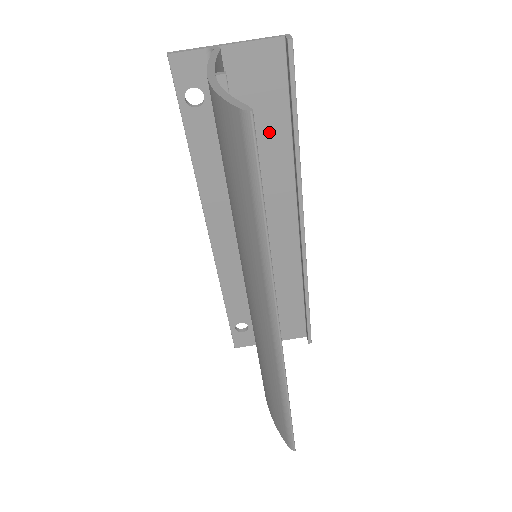
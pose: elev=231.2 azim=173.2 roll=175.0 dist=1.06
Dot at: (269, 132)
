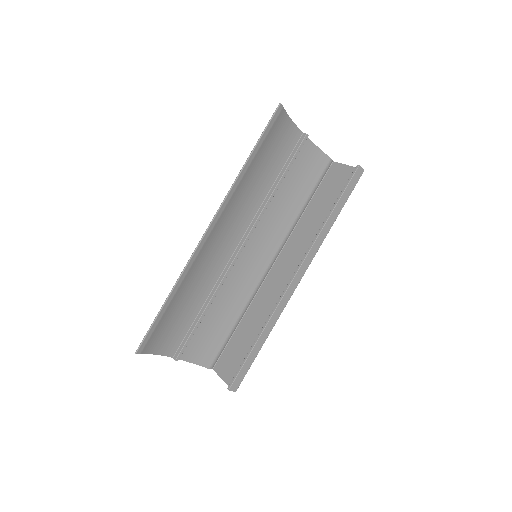
Dot at: (323, 212)
